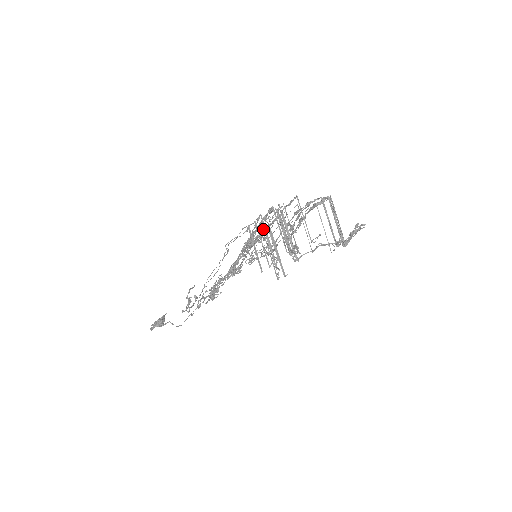
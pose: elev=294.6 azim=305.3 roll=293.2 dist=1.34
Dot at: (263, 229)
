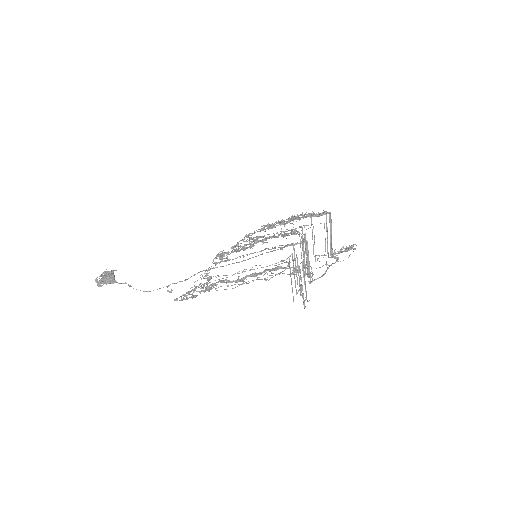
Dot at: (281, 245)
